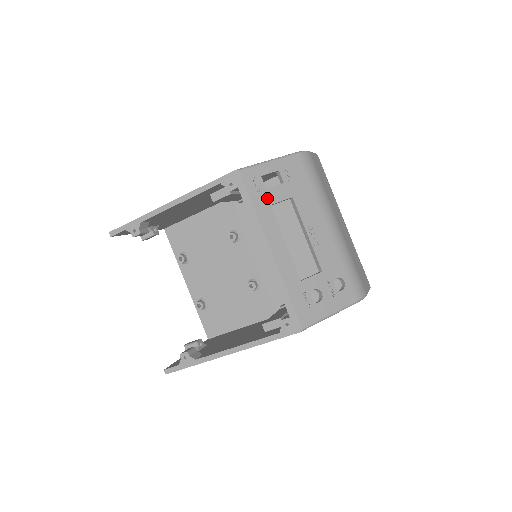
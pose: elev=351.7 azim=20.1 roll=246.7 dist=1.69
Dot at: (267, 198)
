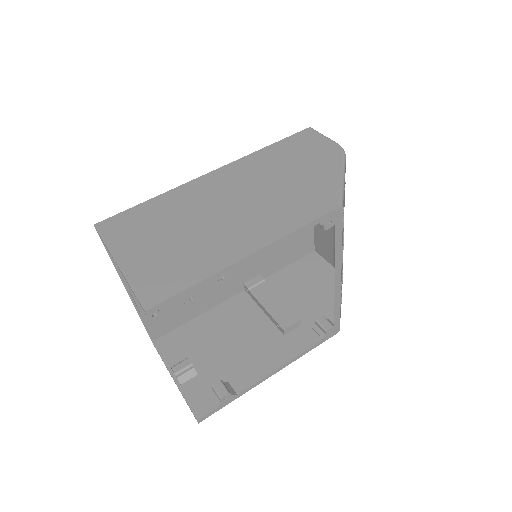
Dot at: occluded
